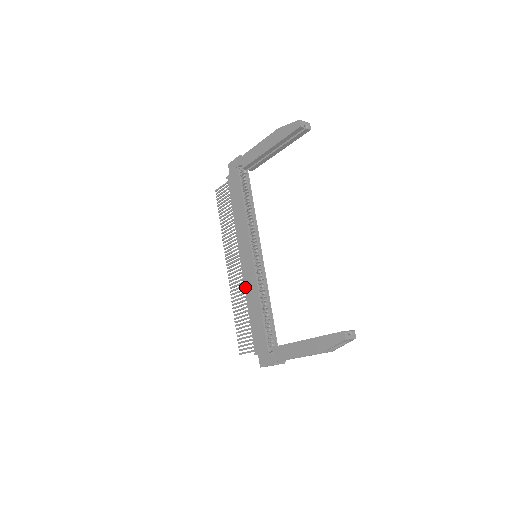
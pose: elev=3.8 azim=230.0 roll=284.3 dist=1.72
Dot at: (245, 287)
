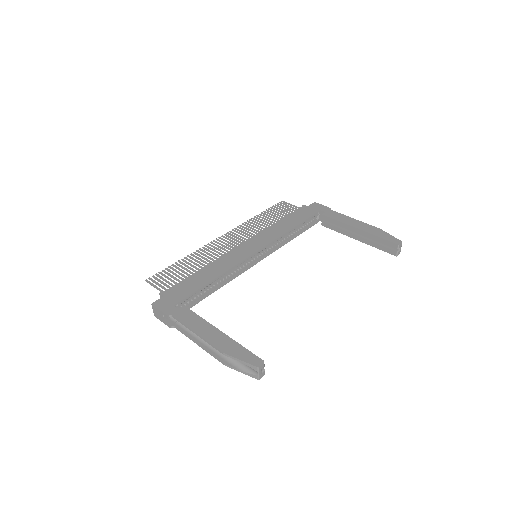
Dot at: (221, 257)
